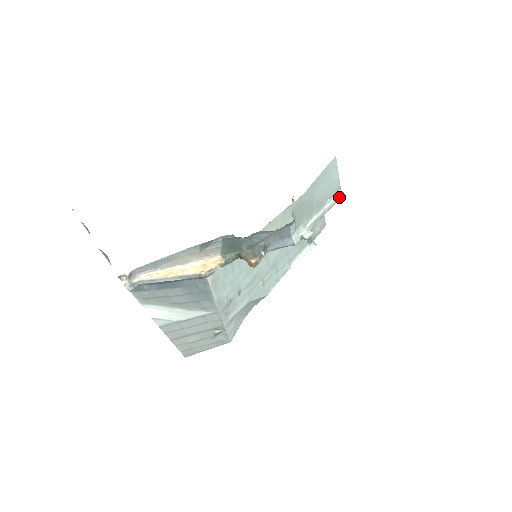
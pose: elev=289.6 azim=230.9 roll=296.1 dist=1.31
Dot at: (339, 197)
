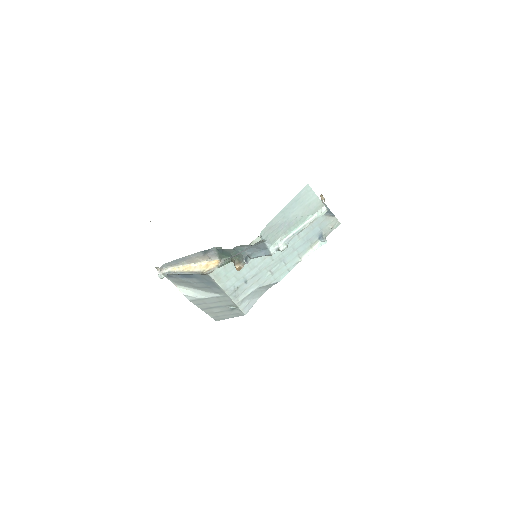
Dot at: (322, 213)
